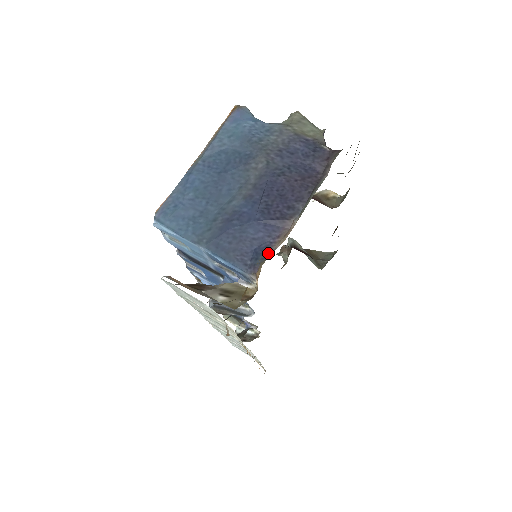
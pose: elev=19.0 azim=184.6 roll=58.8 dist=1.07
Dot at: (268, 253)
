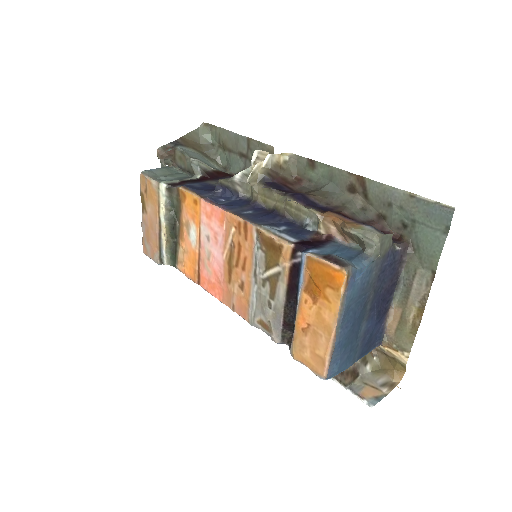
Dot at: (384, 332)
